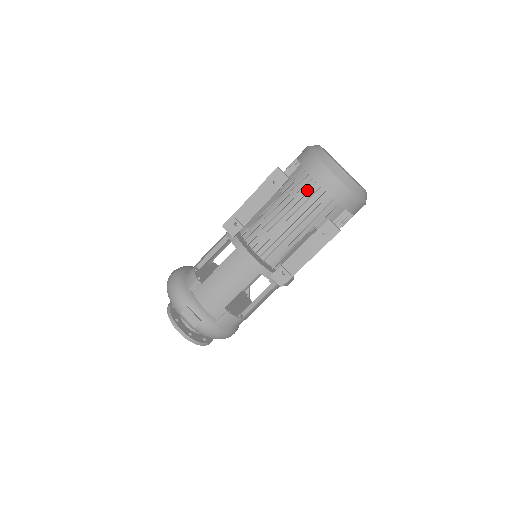
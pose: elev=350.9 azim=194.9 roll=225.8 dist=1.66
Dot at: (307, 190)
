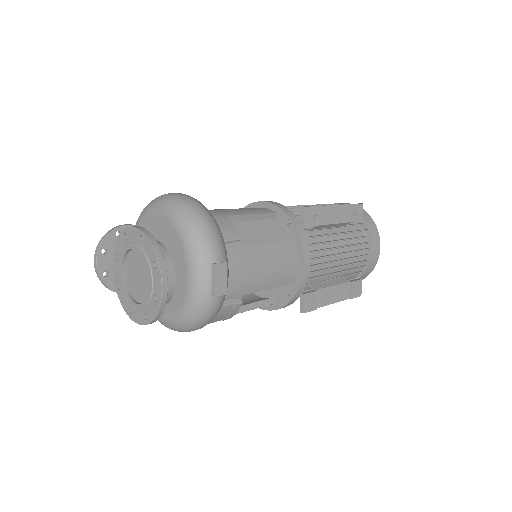
Dot at: (361, 242)
